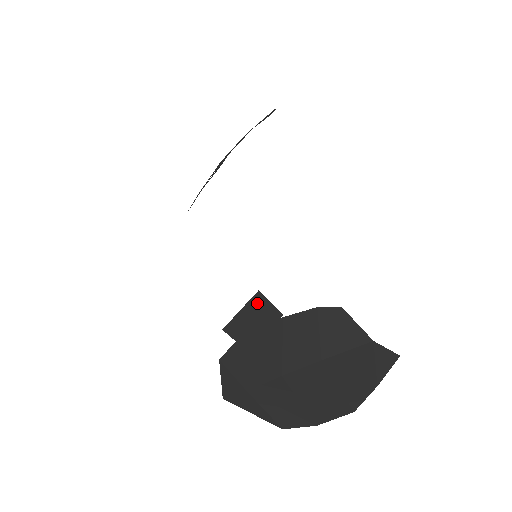
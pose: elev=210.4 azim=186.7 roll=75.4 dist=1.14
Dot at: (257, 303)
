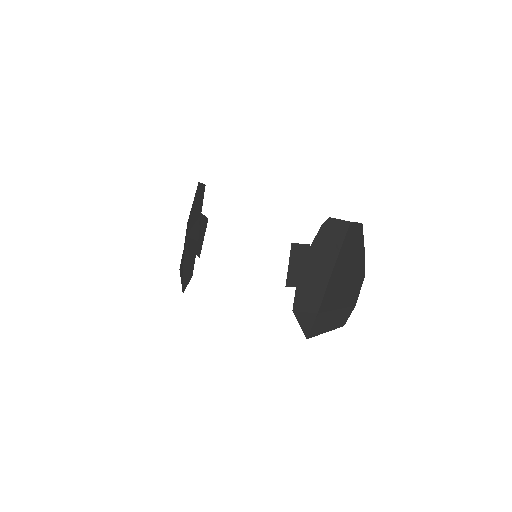
Dot at: (295, 251)
